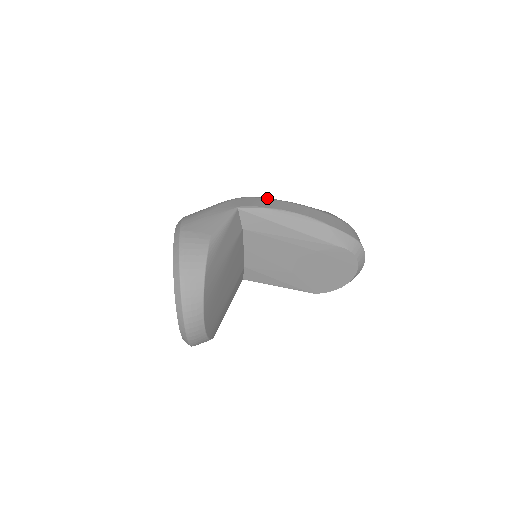
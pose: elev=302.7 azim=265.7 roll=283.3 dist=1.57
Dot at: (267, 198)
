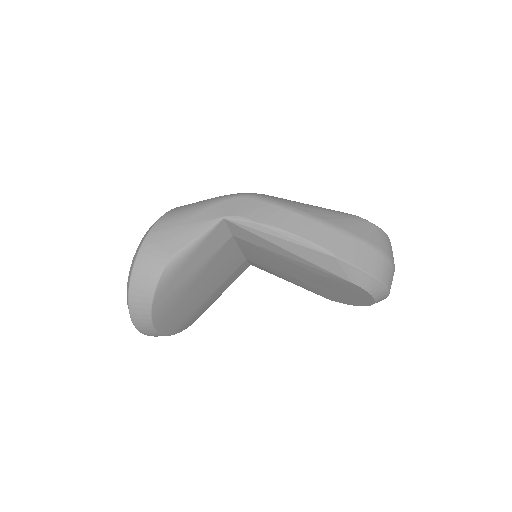
Dot at: (273, 203)
